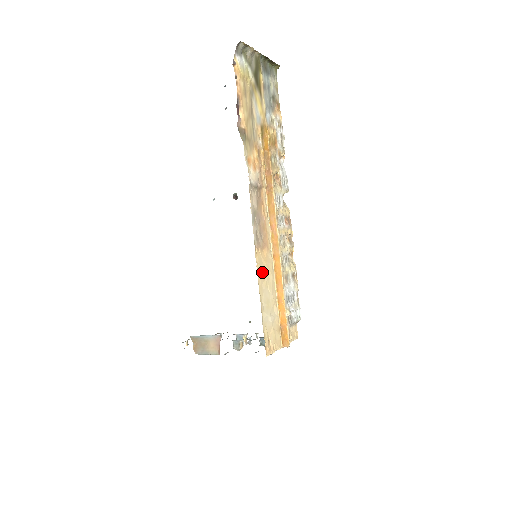
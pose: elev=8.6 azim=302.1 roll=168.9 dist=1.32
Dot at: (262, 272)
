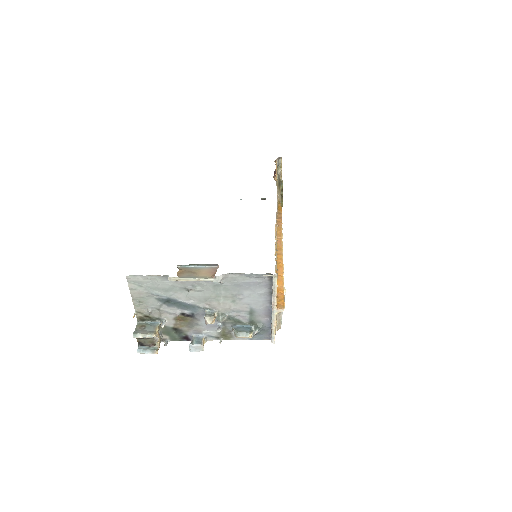
Dot at: occluded
